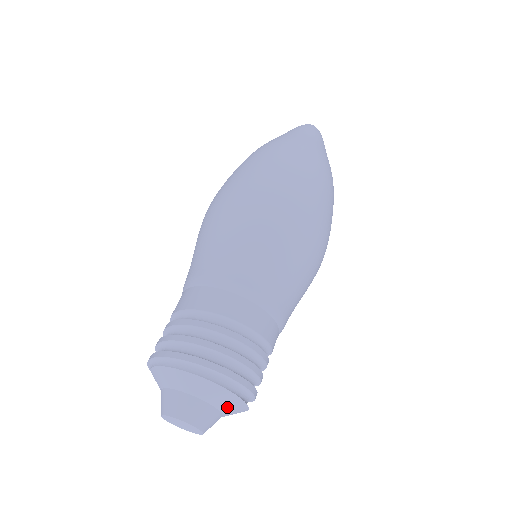
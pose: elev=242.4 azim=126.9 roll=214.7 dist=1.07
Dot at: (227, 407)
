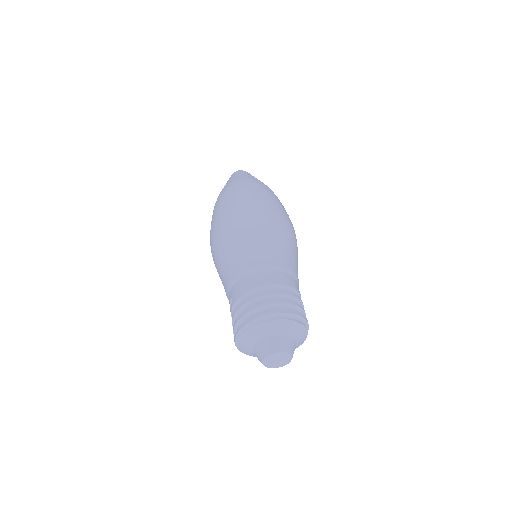
Dot at: (299, 344)
